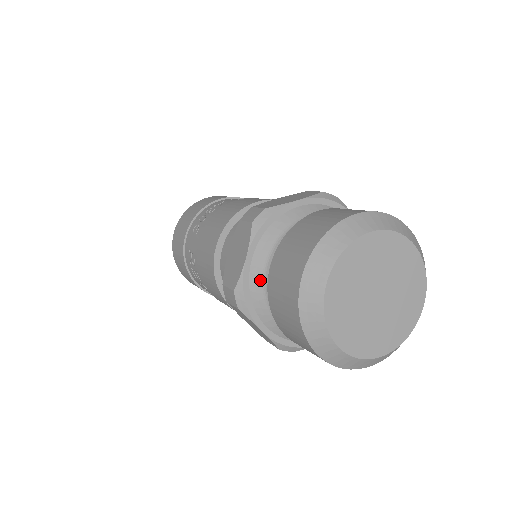
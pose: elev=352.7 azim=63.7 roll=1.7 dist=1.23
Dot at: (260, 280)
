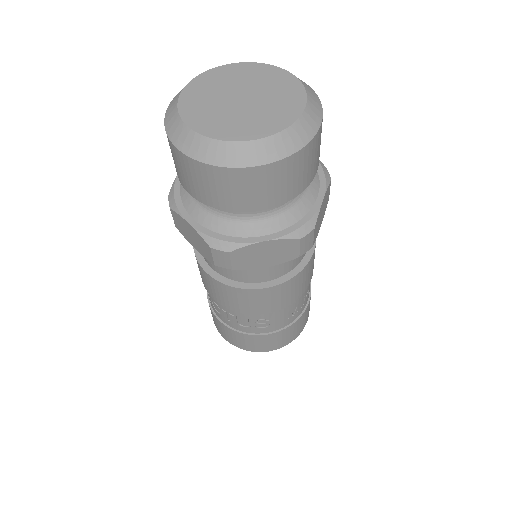
Dot at: occluded
